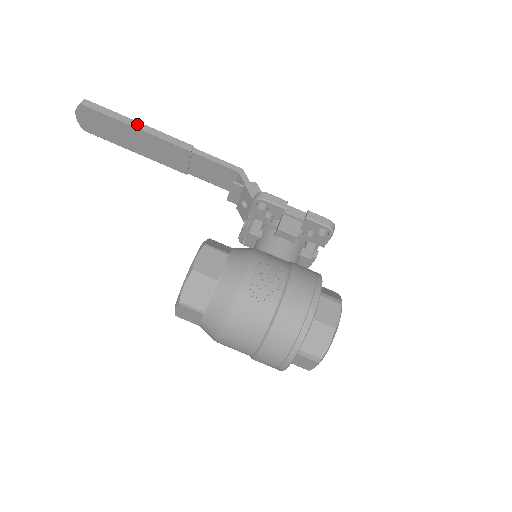
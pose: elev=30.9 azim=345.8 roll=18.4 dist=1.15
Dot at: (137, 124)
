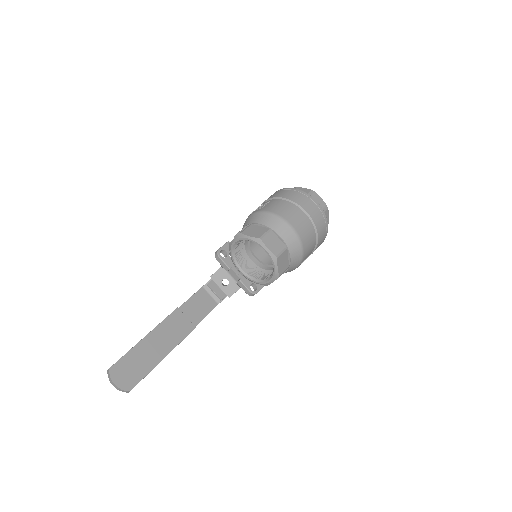
Dot at: (144, 337)
